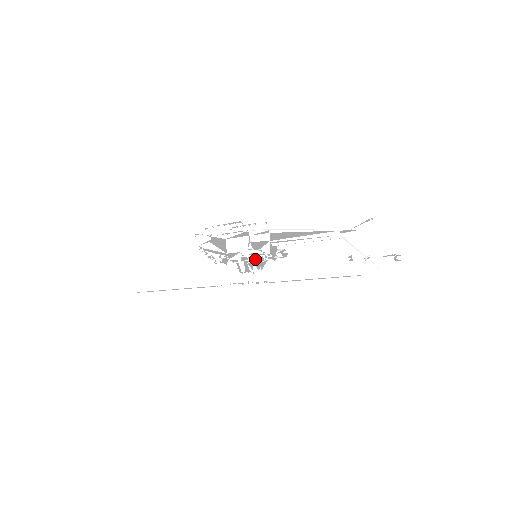
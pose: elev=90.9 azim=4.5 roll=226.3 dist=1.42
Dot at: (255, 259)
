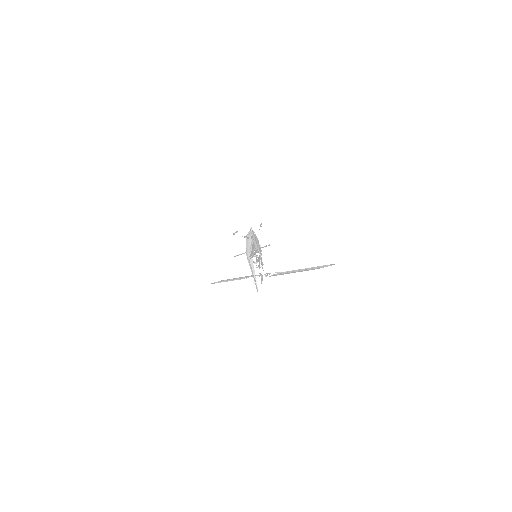
Dot at: occluded
